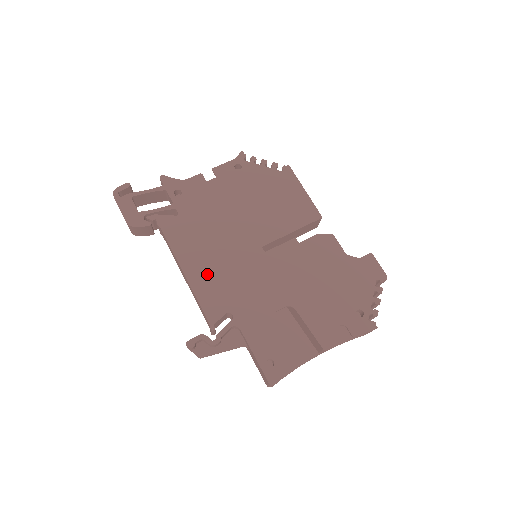
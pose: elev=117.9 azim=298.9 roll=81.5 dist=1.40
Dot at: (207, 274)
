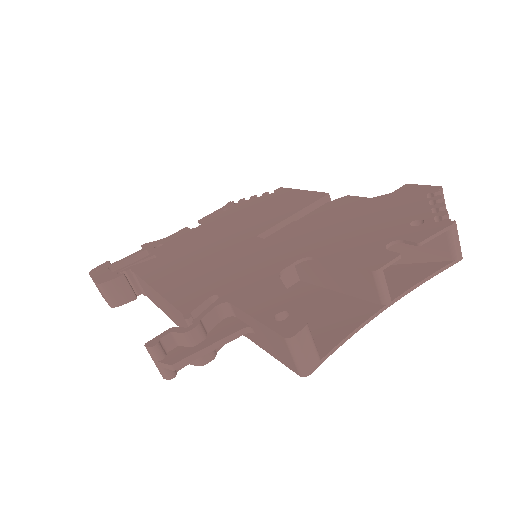
Dot at: (185, 279)
